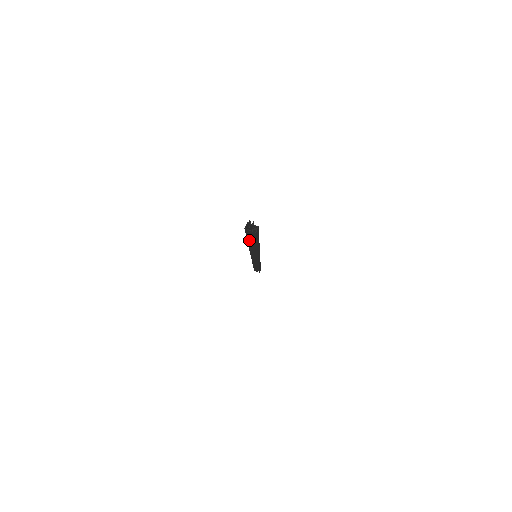
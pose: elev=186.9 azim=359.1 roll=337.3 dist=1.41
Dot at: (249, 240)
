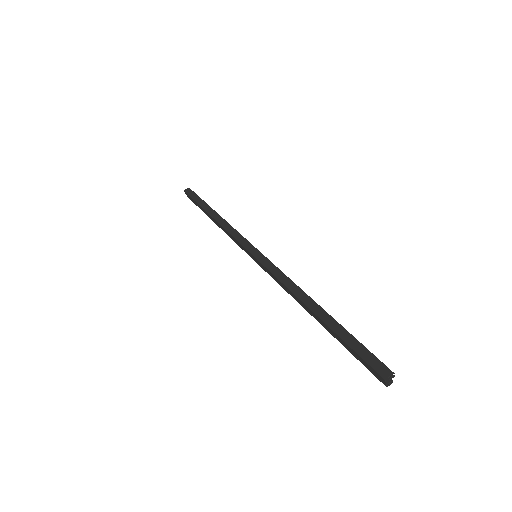
Dot at: (336, 334)
